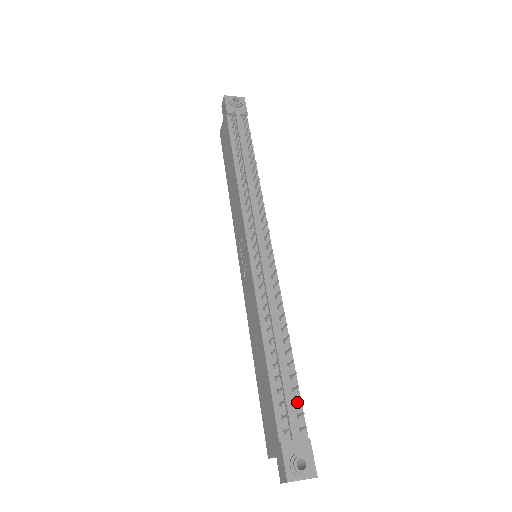
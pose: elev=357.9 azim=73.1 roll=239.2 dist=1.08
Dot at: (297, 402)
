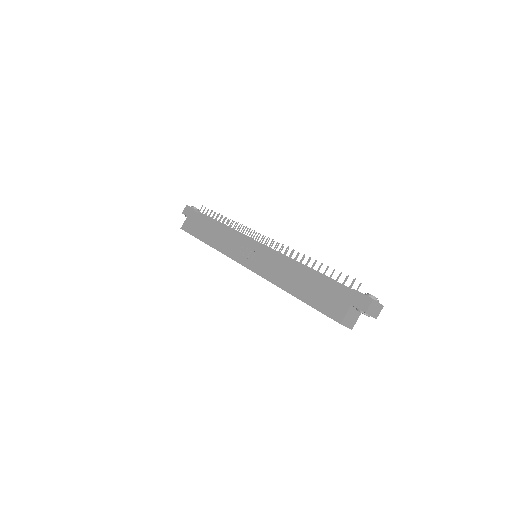
Dot at: occluded
